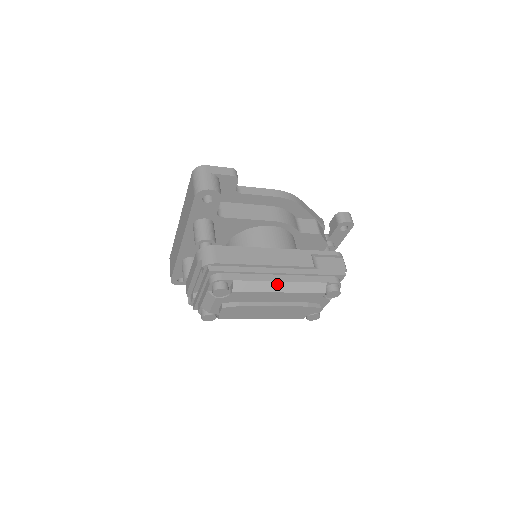
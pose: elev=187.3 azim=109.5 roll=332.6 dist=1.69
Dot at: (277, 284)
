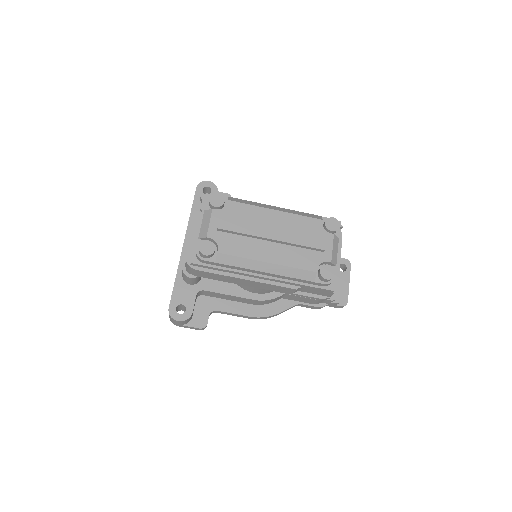
Dot at: (271, 207)
